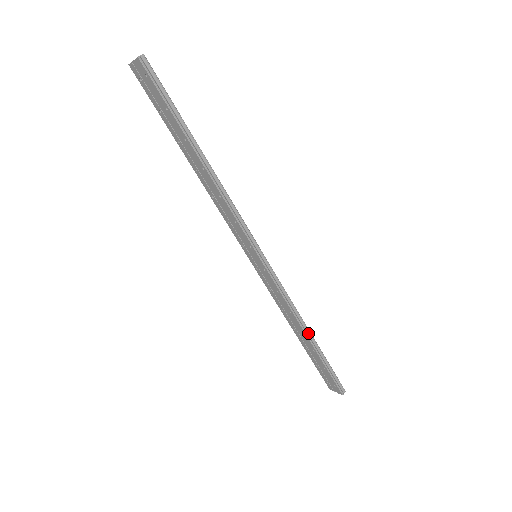
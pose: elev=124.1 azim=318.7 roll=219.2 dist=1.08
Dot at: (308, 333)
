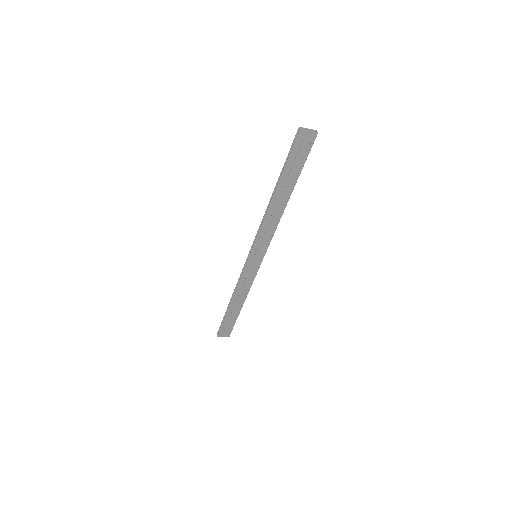
Dot at: (243, 301)
